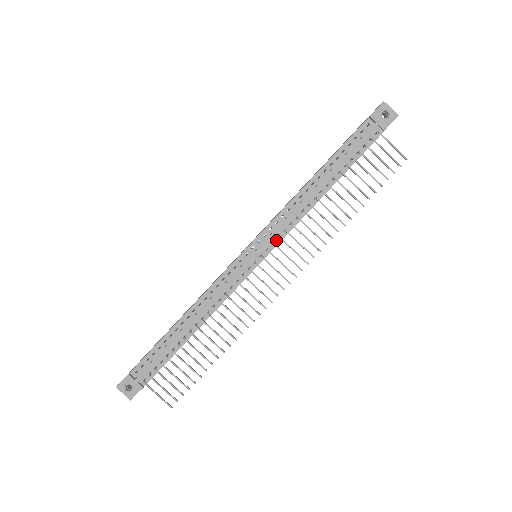
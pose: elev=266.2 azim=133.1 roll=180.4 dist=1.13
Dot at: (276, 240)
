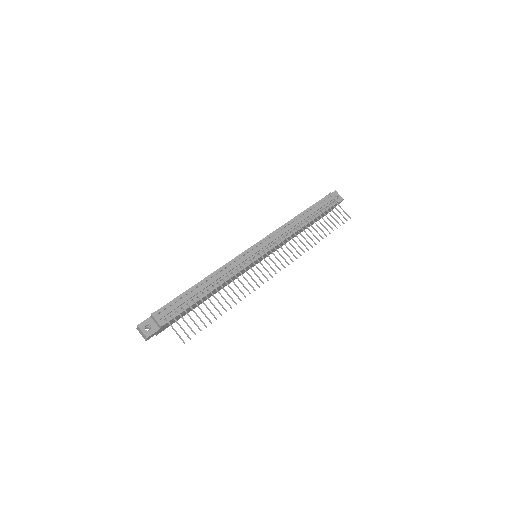
Dot at: occluded
